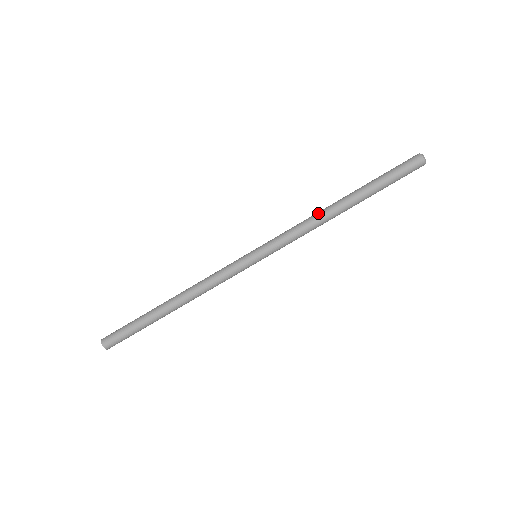
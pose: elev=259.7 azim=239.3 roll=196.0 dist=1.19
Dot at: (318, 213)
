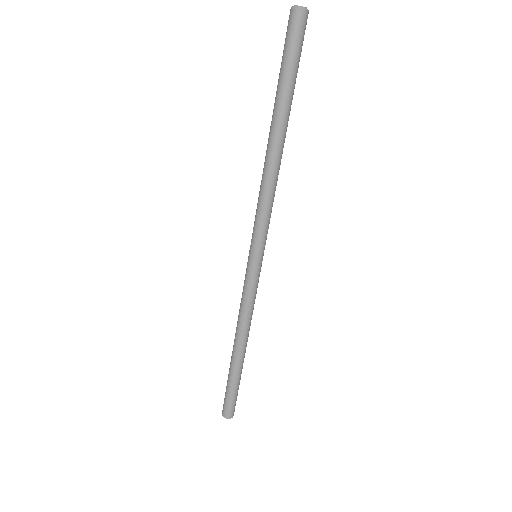
Dot at: (263, 169)
